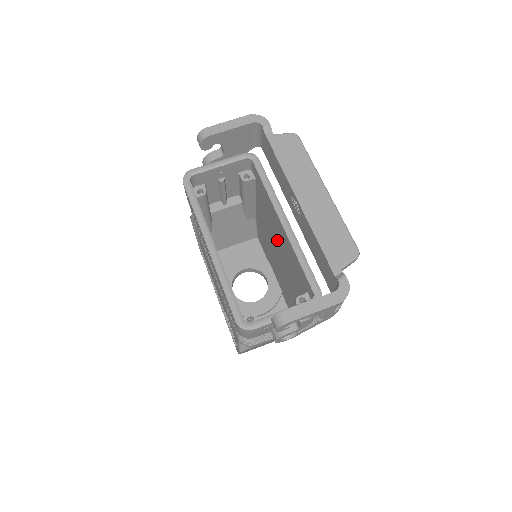
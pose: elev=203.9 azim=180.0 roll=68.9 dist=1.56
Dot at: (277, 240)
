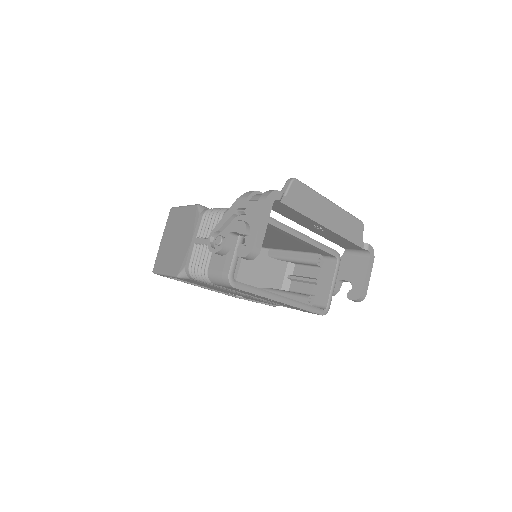
Dot at: (266, 235)
